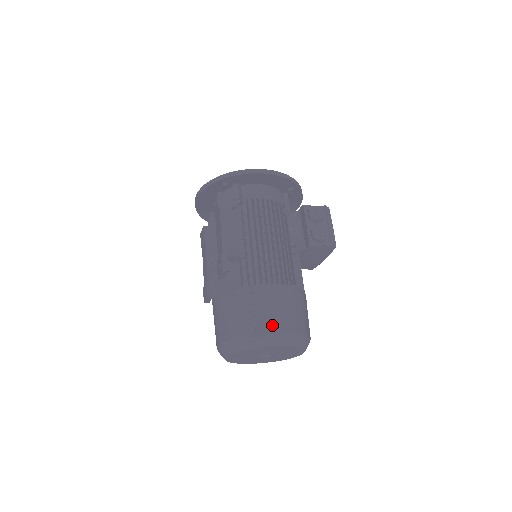
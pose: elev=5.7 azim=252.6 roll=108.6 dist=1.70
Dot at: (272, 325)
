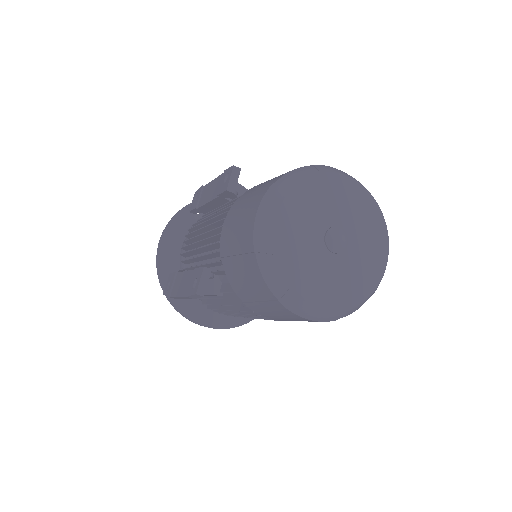
Dot at: occluded
